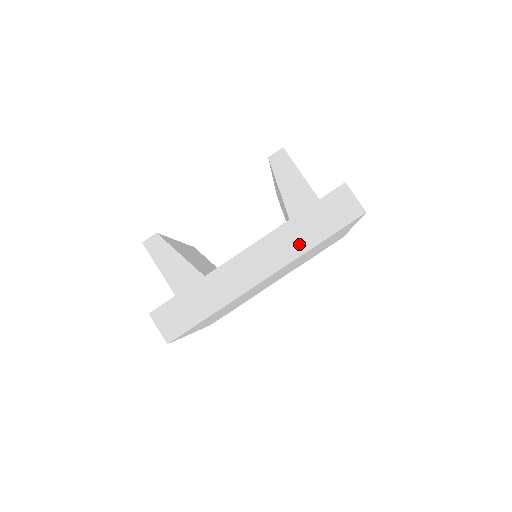
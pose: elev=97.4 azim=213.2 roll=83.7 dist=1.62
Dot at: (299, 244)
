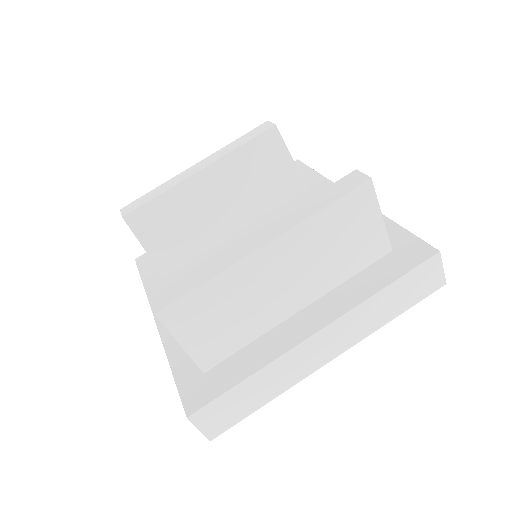
Dot at: occluded
